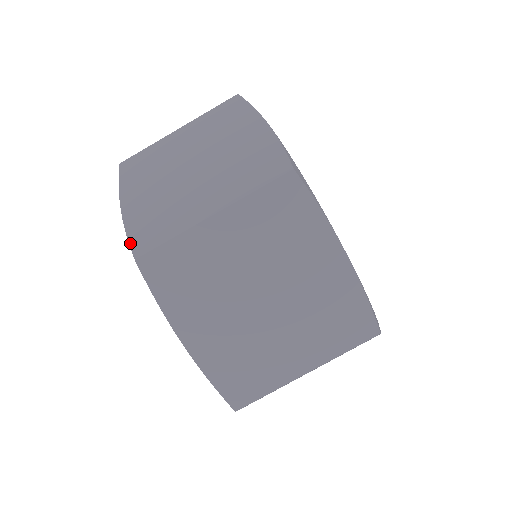
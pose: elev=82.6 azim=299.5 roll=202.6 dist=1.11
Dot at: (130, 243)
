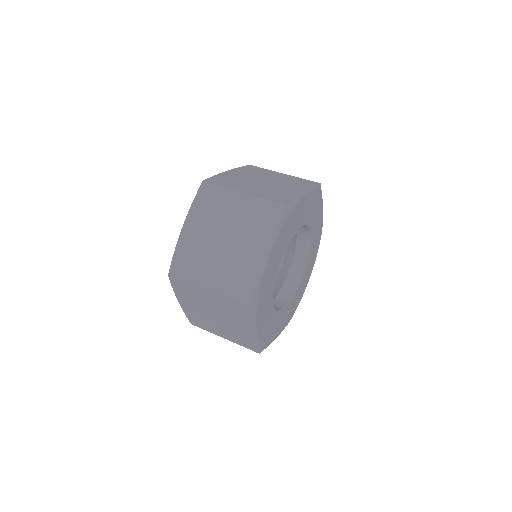
Dot at: (210, 178)
